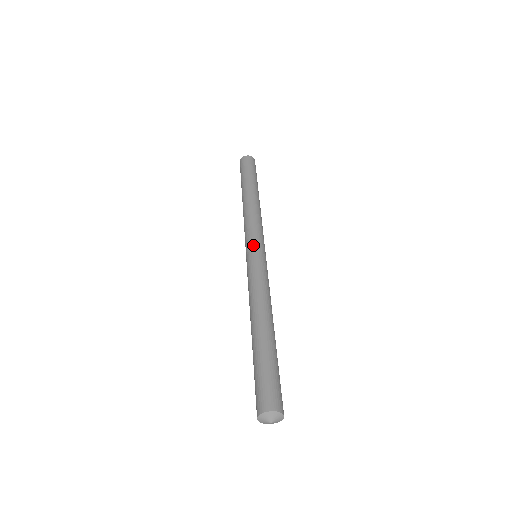
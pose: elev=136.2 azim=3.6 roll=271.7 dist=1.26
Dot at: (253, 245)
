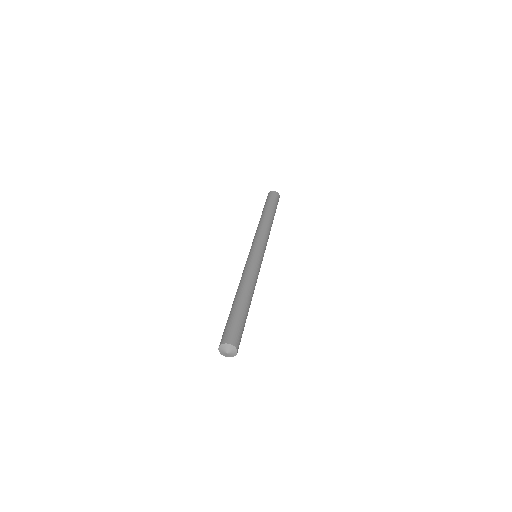
Dot at: (253, 248)
